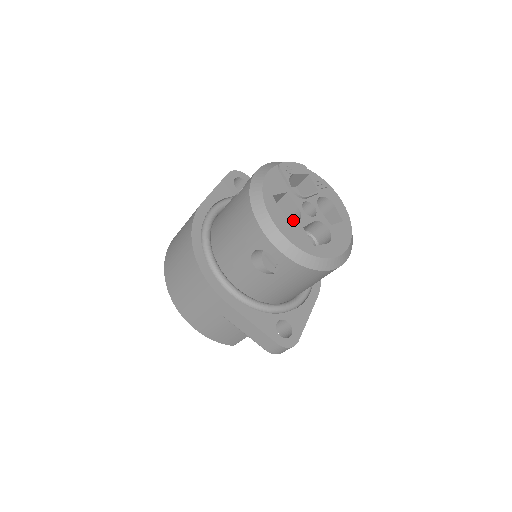
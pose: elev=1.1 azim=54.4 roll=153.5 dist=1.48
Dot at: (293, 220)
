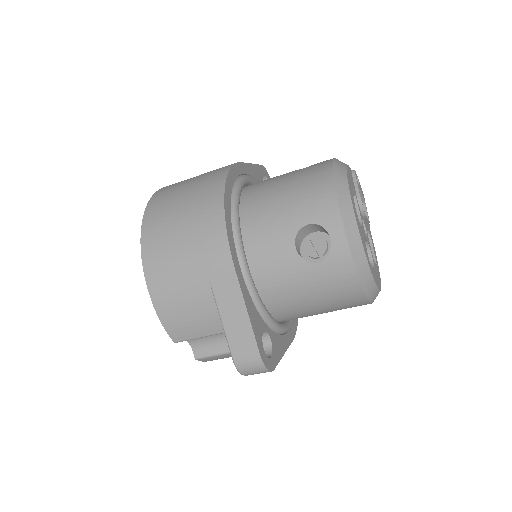
Dot at: occluded
